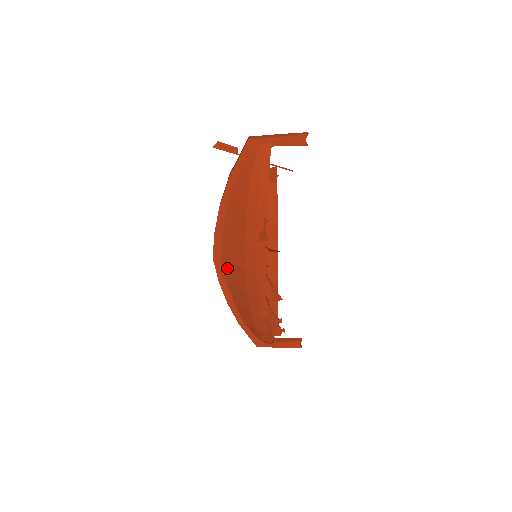
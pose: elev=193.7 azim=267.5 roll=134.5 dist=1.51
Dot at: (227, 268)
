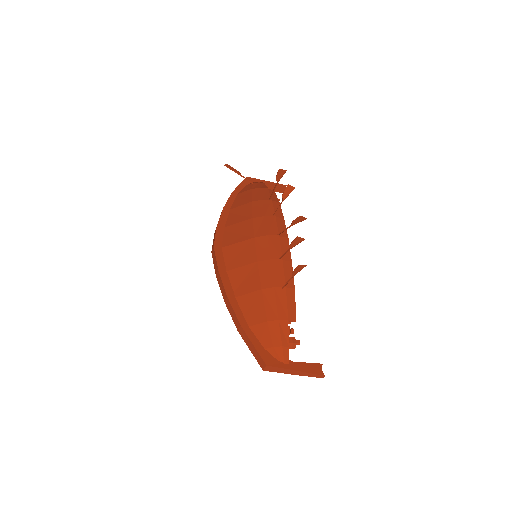
Dot at: (230, 253)
